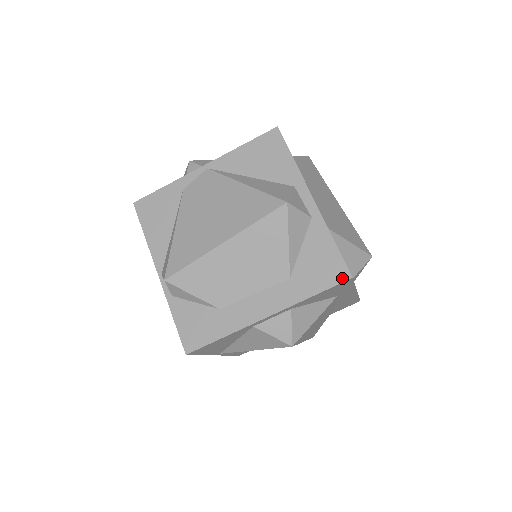
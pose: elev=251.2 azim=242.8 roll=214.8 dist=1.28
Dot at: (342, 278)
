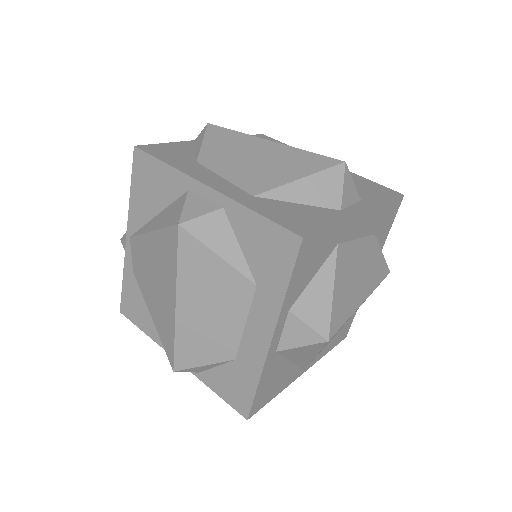
Dot at: (294, 247)
